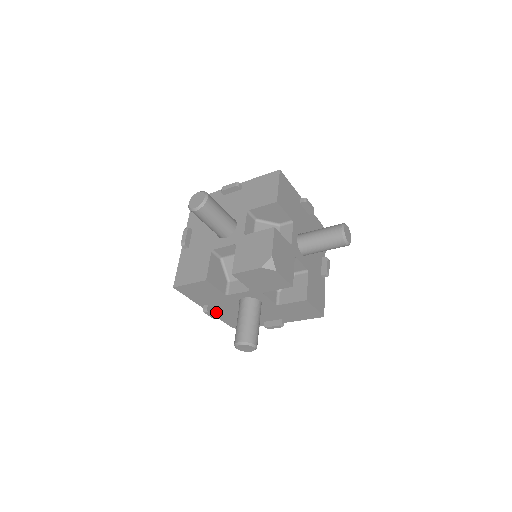
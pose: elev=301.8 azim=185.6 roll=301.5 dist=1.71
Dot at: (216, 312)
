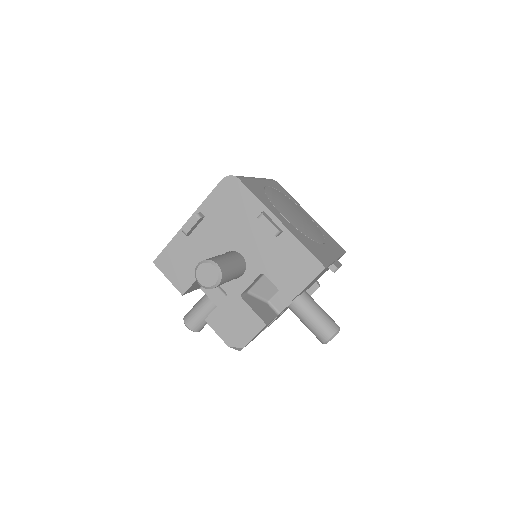
Dot at: occluded
